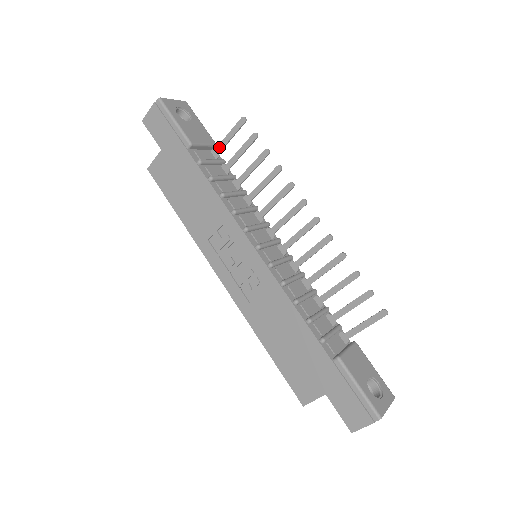
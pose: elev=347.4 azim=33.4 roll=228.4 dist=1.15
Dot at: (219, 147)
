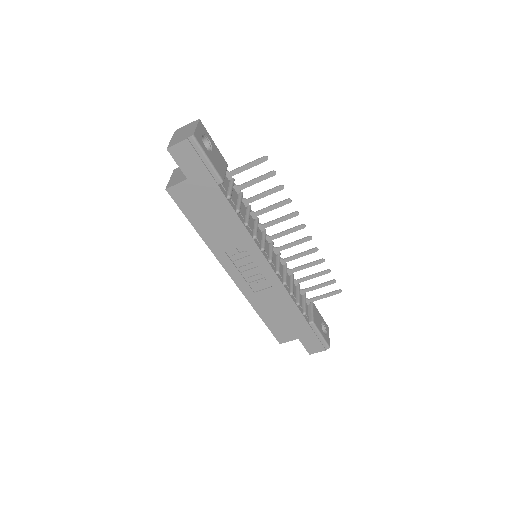
Dot at: (234, 172)
